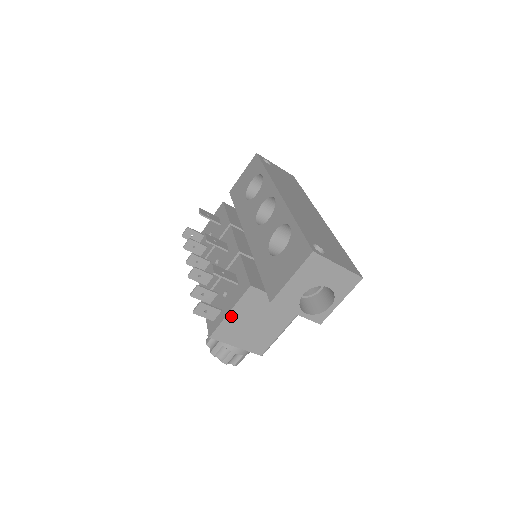
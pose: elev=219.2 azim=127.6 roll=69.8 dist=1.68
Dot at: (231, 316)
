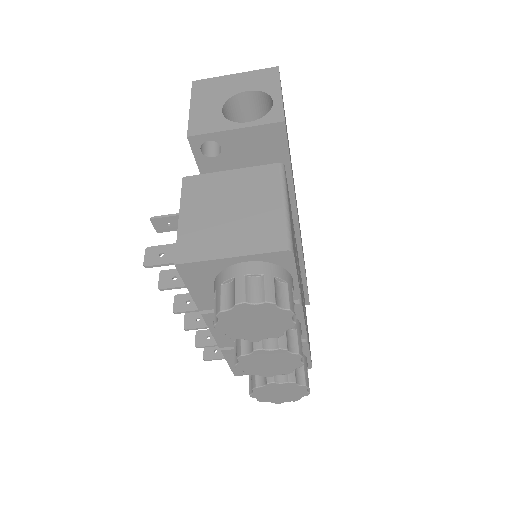
Dot at: (185, 221)
